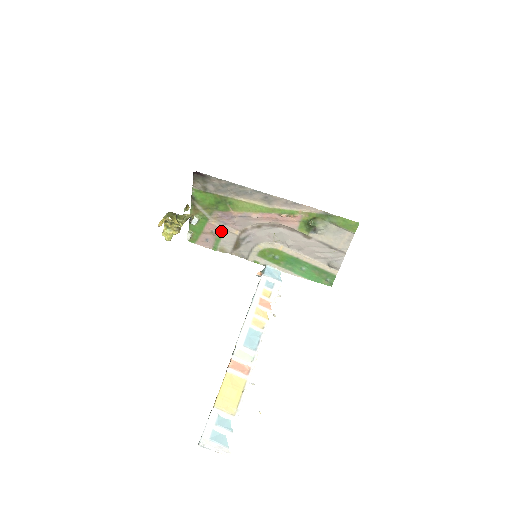
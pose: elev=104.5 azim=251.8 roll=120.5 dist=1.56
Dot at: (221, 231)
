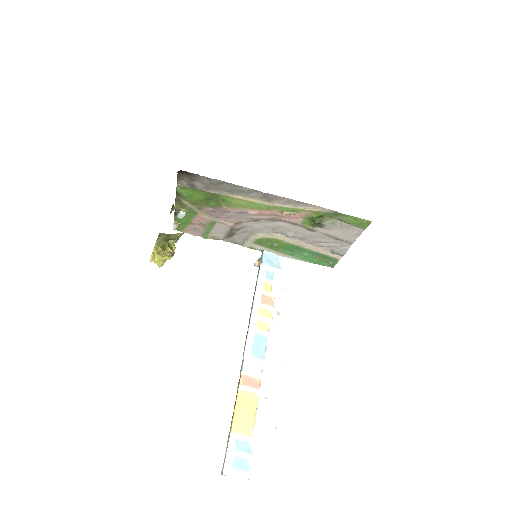
Dot at: (212, 223)
